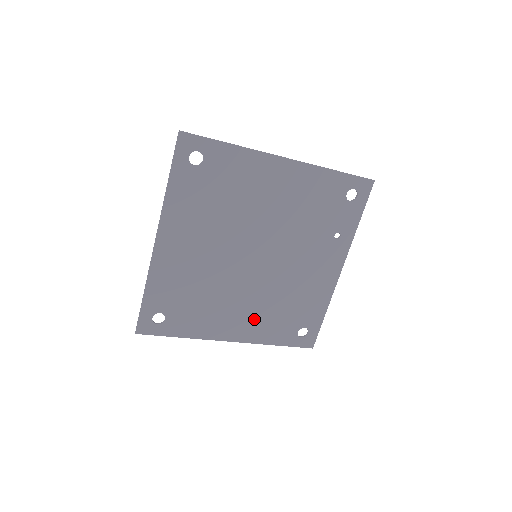
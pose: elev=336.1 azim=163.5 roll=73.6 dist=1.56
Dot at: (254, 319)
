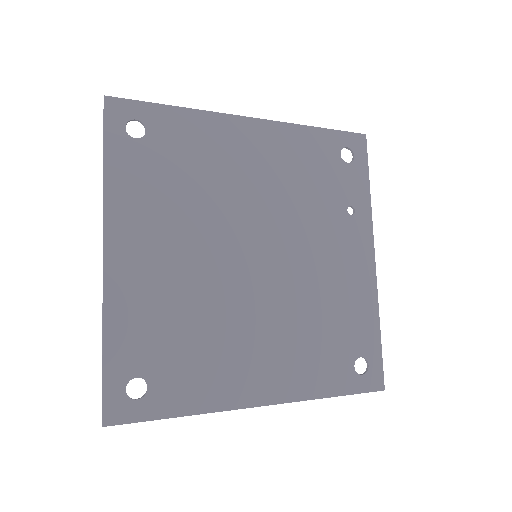
Dot at: (285, 358)
